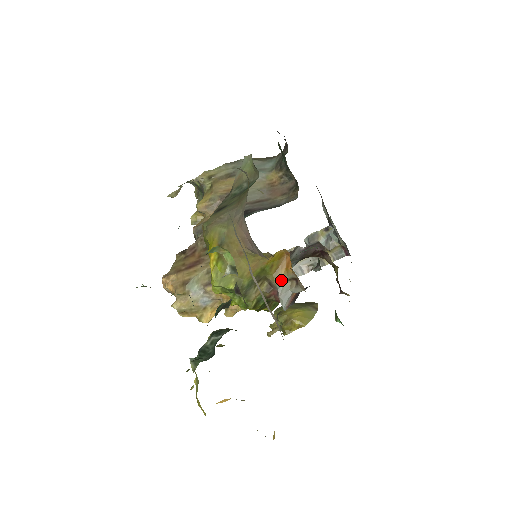
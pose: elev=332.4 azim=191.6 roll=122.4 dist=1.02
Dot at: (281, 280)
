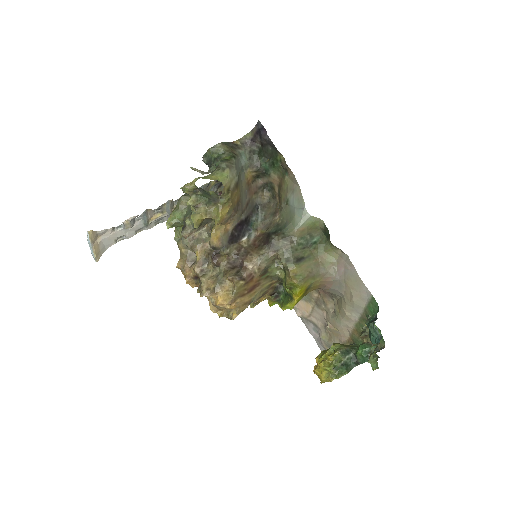
Dot at: occluded
